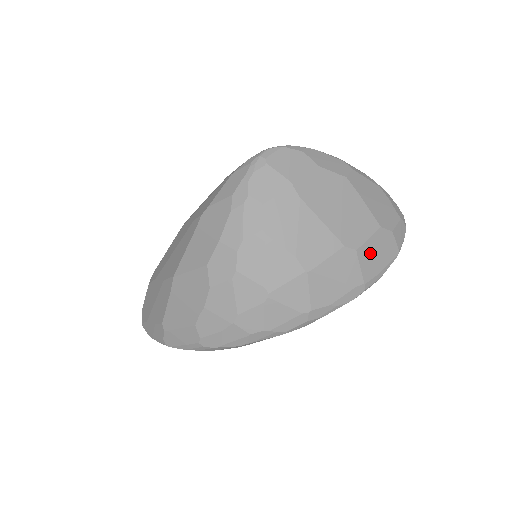
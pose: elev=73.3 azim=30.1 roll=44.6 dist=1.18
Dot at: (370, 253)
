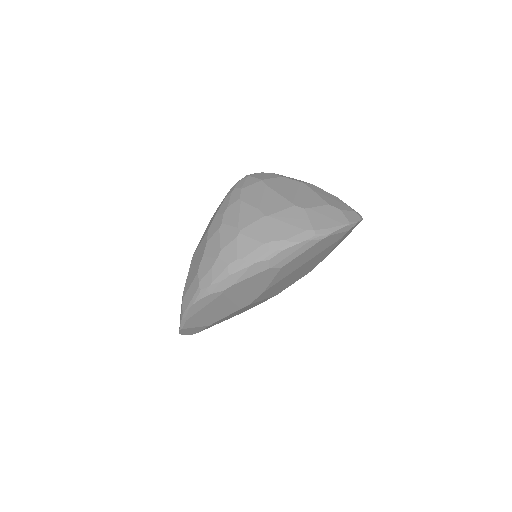
Dot at: (319, 214)
